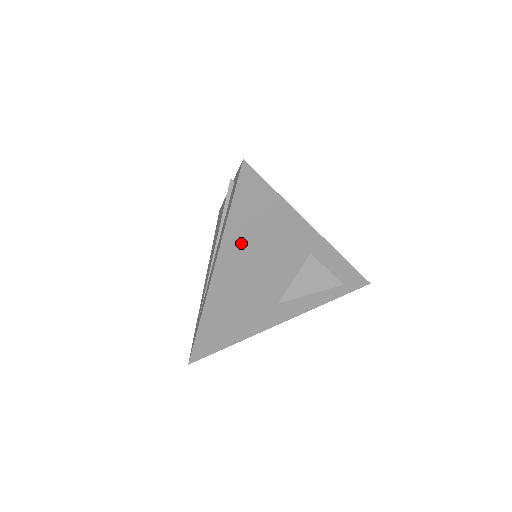
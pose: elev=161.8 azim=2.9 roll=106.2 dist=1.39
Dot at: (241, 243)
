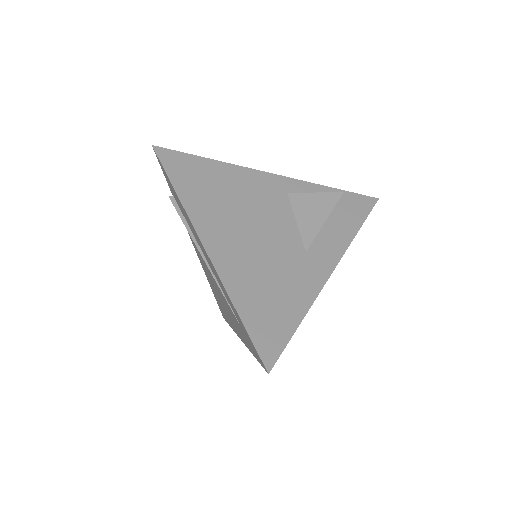
Dot at: (209, 208)
